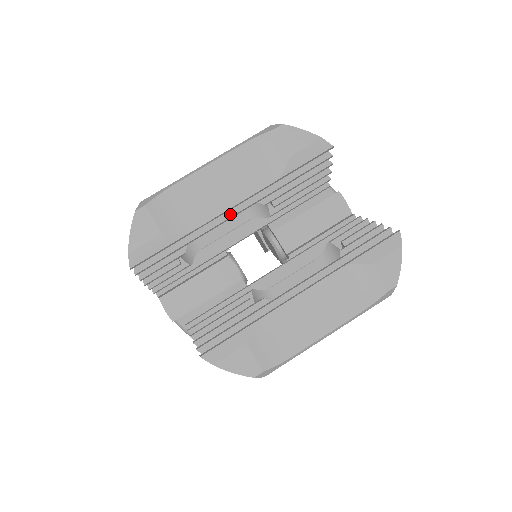
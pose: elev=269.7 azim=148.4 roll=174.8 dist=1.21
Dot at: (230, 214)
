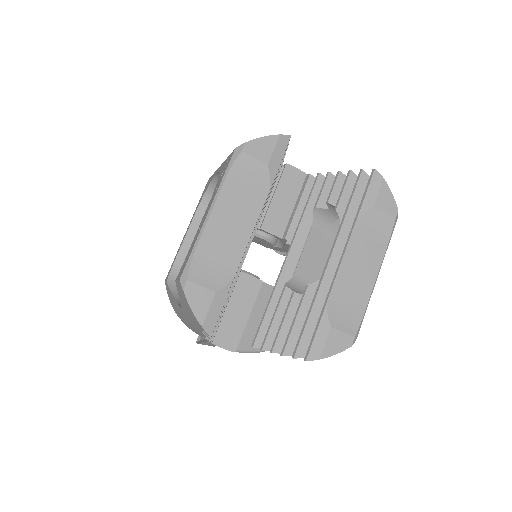
Dot at: occluded
